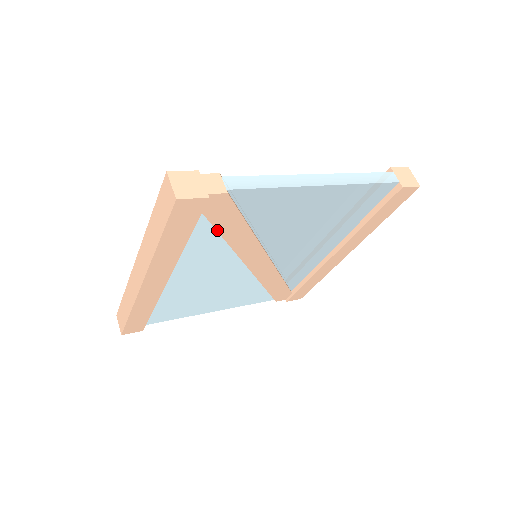
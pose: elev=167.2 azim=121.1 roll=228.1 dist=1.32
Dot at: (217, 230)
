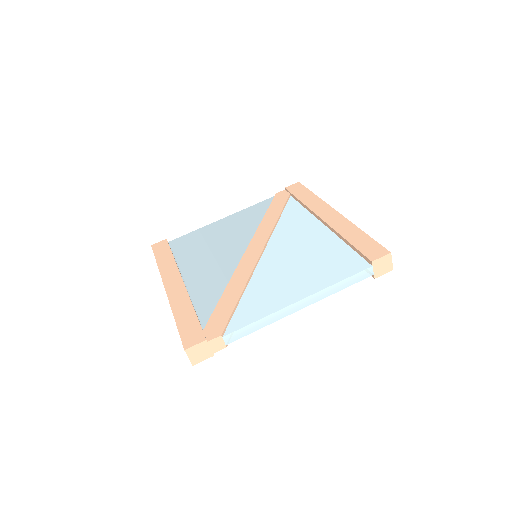
Dot at: occluded
